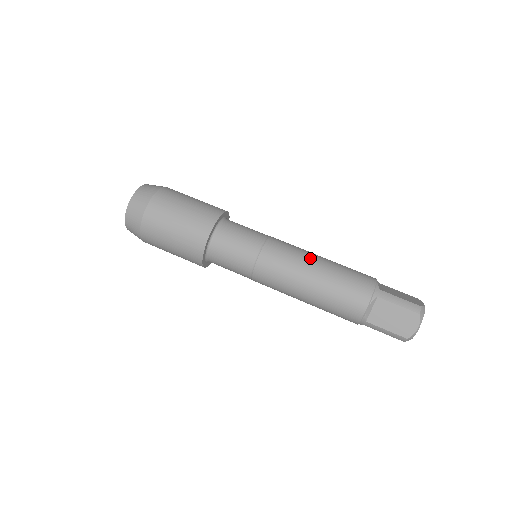
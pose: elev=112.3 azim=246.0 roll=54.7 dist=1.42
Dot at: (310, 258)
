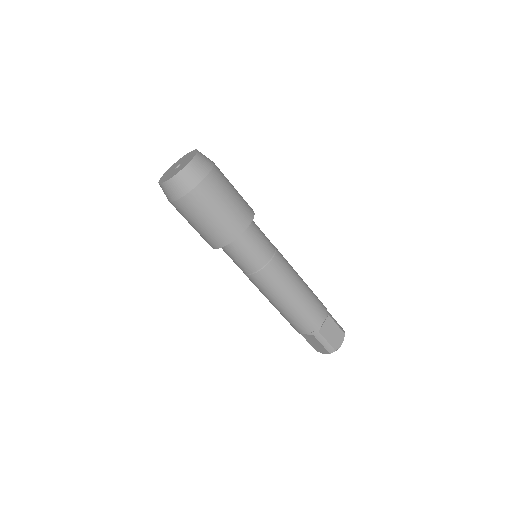
Dot at: (288, 293)
